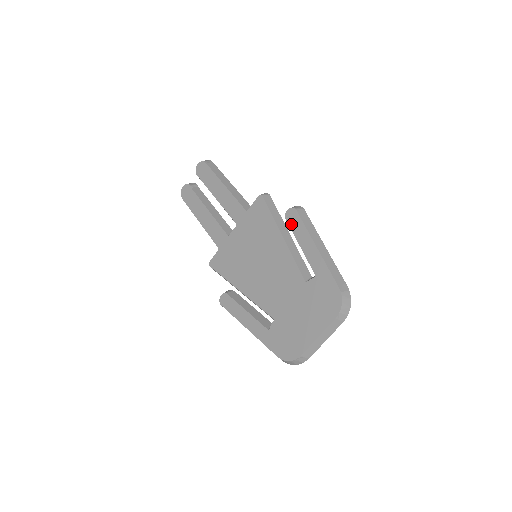
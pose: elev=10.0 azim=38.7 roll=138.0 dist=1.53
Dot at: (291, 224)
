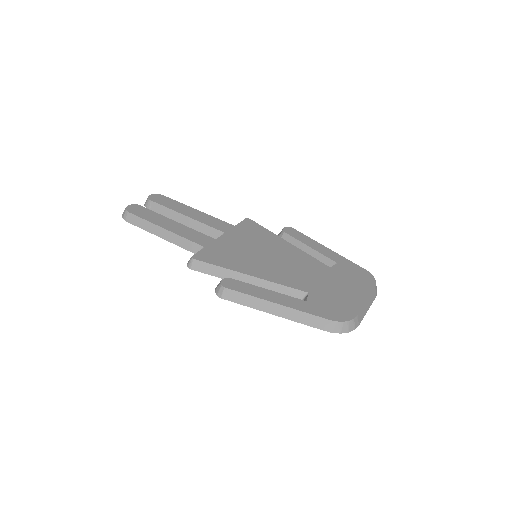
Dot at: (293, 235)
